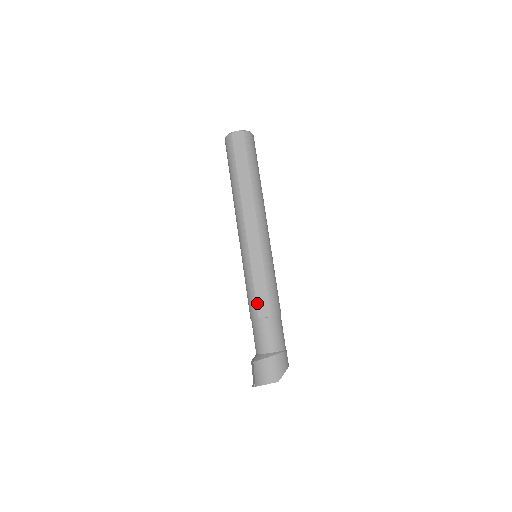
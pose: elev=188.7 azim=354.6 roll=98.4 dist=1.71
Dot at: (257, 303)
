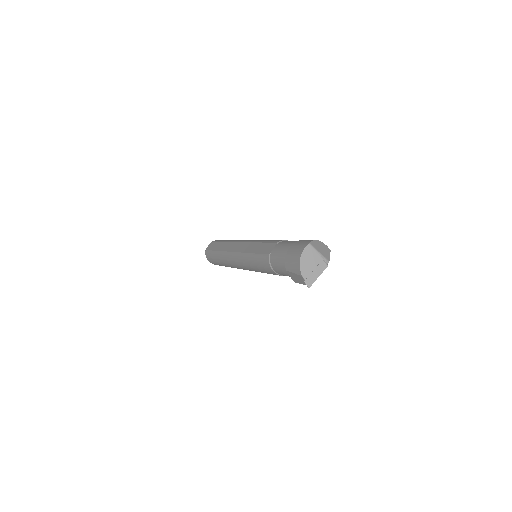
Dot at: (263, 253)
